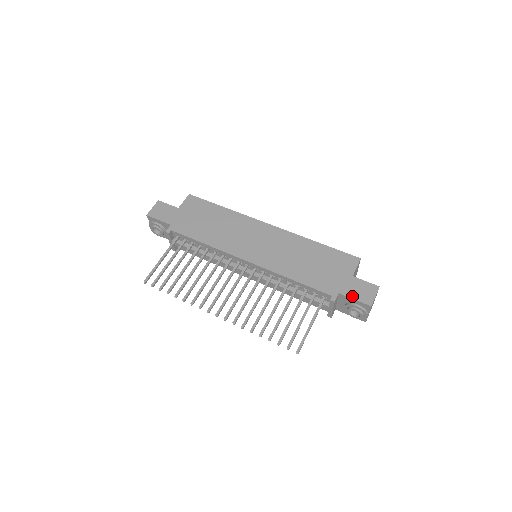
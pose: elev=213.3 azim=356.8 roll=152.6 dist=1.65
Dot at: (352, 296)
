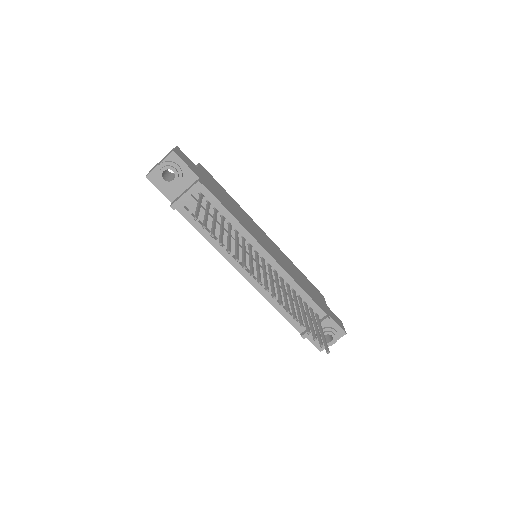
Dot at: (335, 321)
